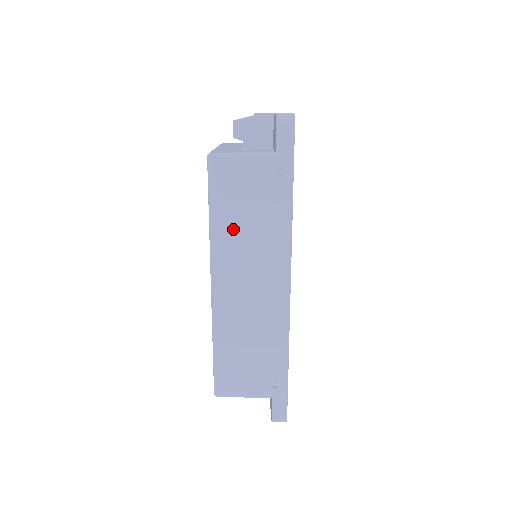
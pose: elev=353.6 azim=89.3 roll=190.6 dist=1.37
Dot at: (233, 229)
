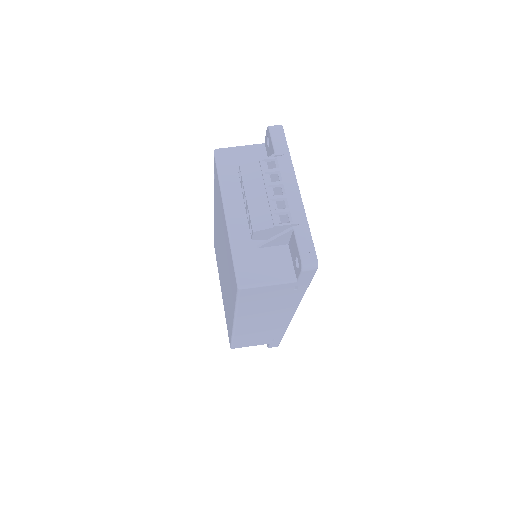
Dot at: (254, 308)
